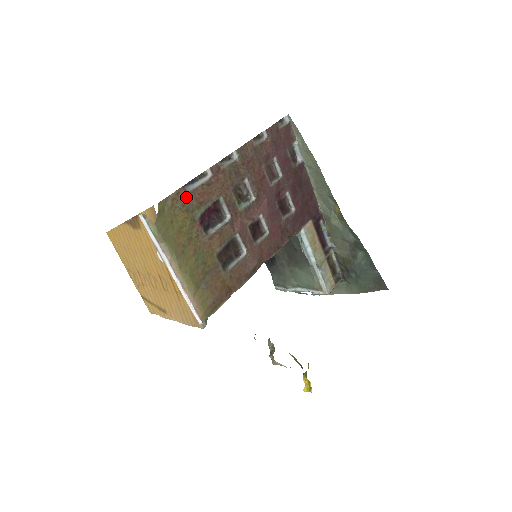
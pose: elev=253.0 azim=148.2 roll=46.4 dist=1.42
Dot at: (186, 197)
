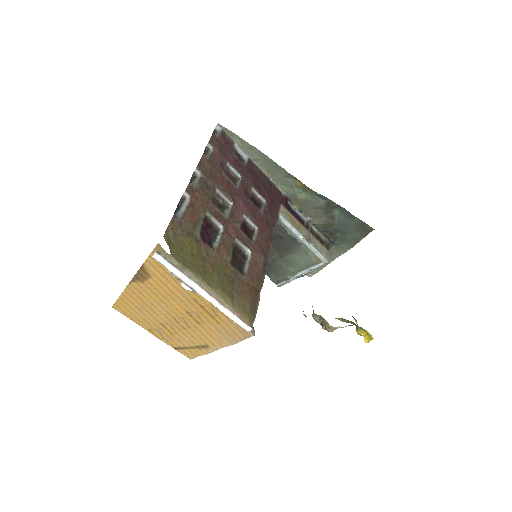
Dot at: (181, 223)
